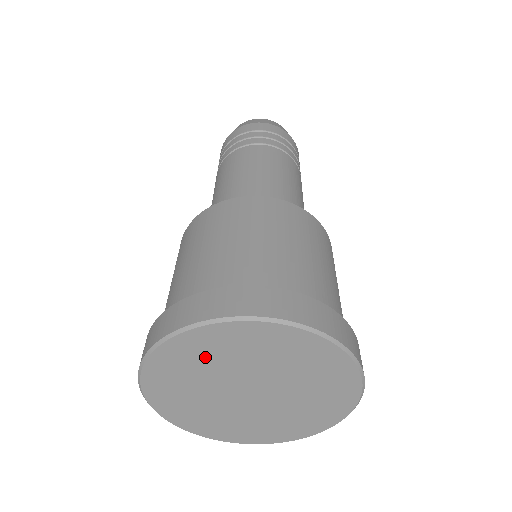
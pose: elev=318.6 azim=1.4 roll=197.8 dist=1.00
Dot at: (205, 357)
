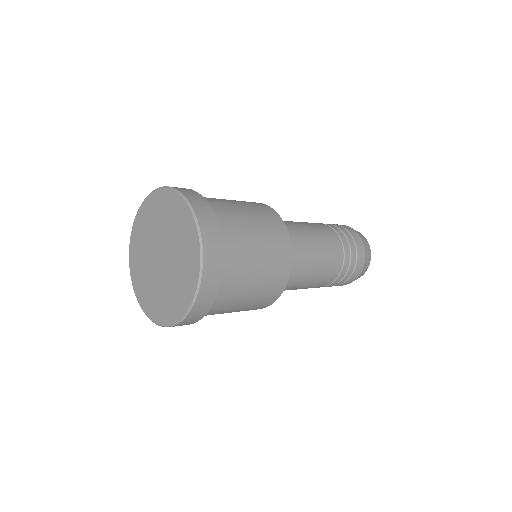
Dot at: (143, 232)
